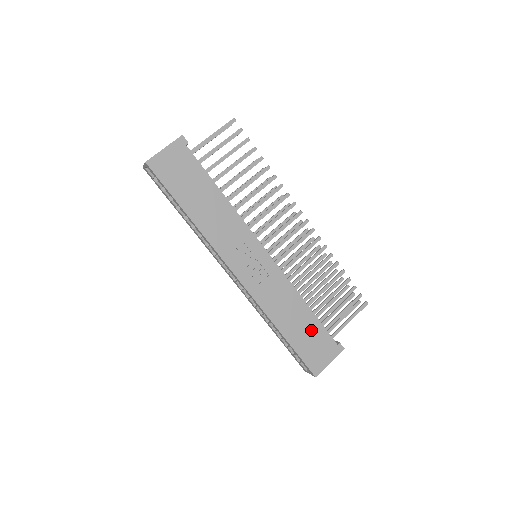
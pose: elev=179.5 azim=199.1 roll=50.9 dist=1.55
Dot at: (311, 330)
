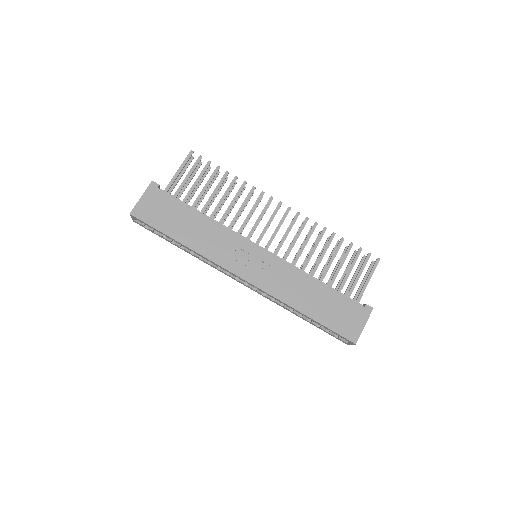
Dot at: (332, 302)
